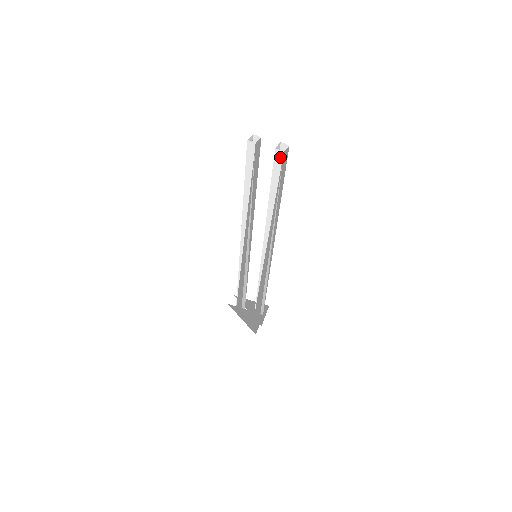
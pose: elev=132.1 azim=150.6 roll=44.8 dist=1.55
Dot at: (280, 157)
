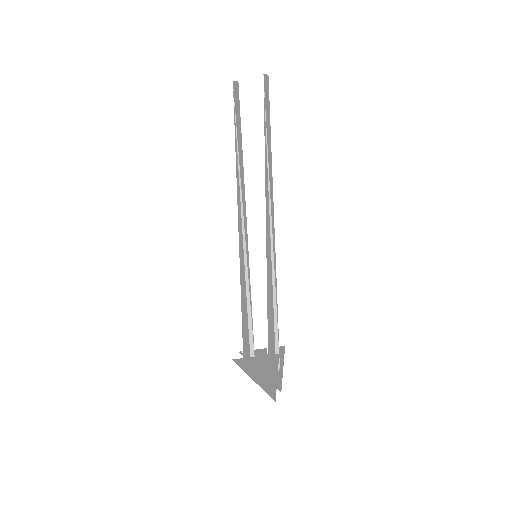
Dot at: (261, 84)
